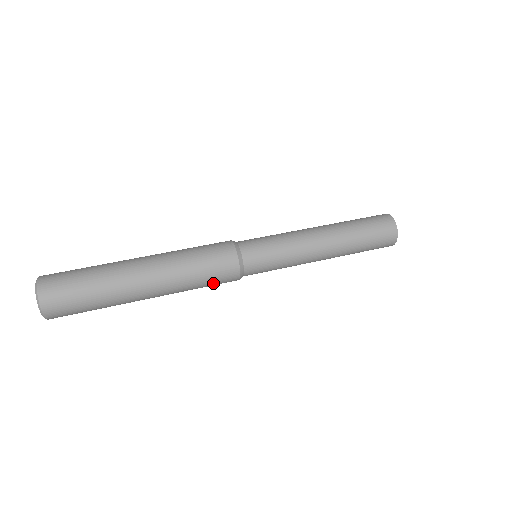
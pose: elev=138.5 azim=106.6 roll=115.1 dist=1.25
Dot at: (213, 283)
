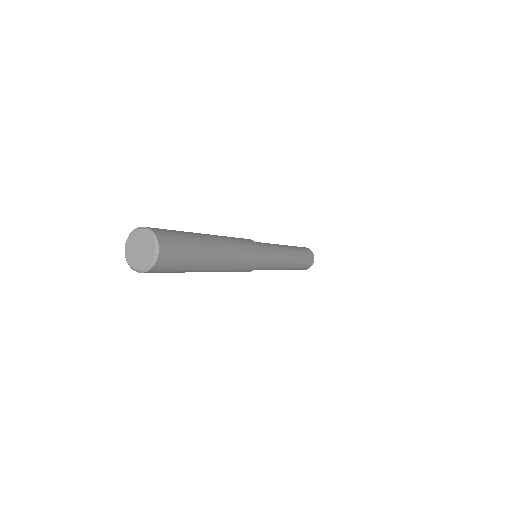
Dot at: (248, 246)
